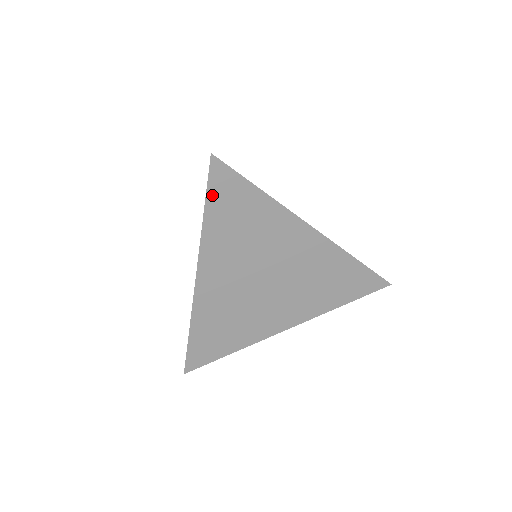
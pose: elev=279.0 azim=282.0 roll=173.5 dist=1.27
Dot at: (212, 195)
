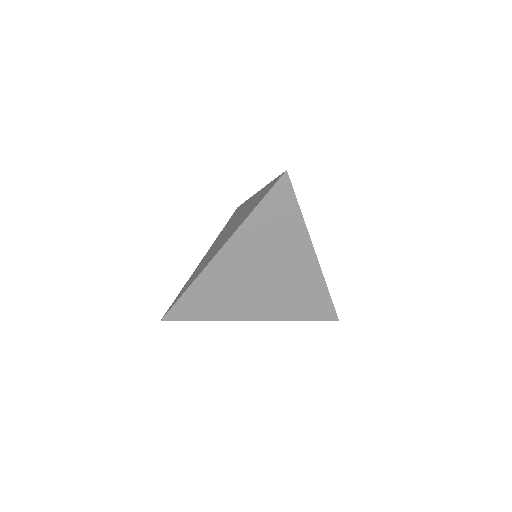
Dot at: (269, 198)
